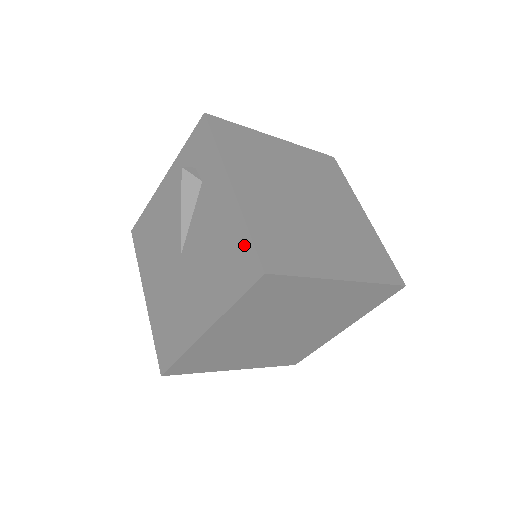
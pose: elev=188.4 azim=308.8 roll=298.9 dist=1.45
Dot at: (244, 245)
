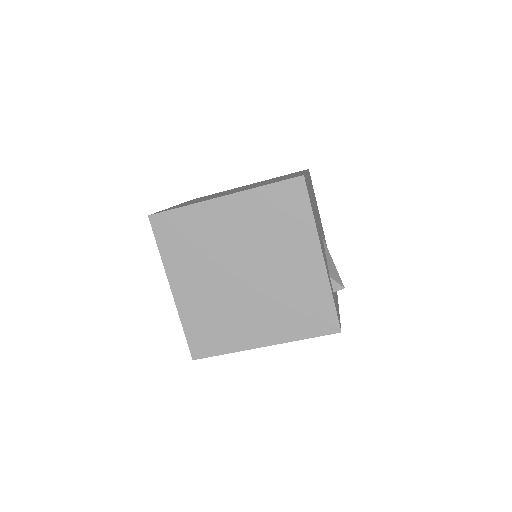
Dot at: occluded
